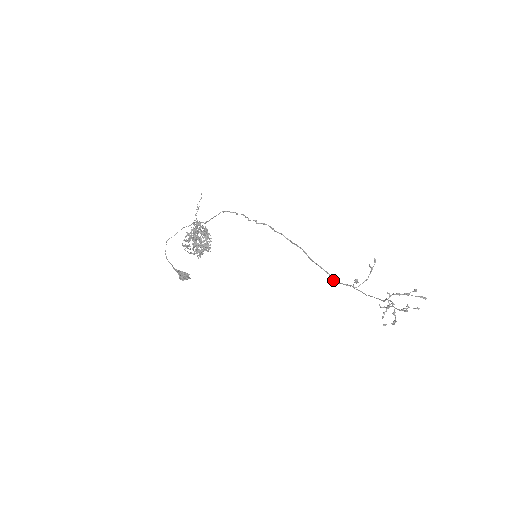
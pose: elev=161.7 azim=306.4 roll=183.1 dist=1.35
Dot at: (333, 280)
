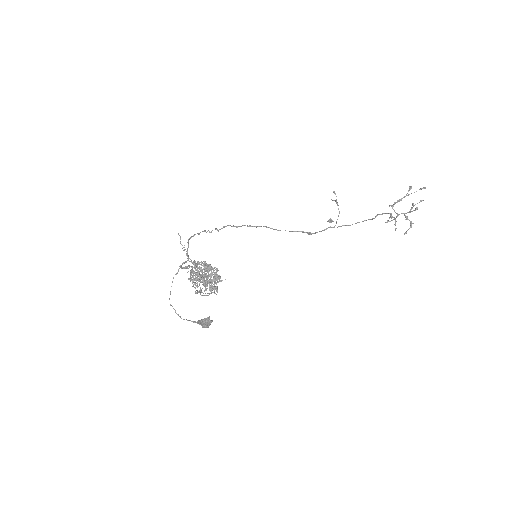
Dot at: (309, 234)
